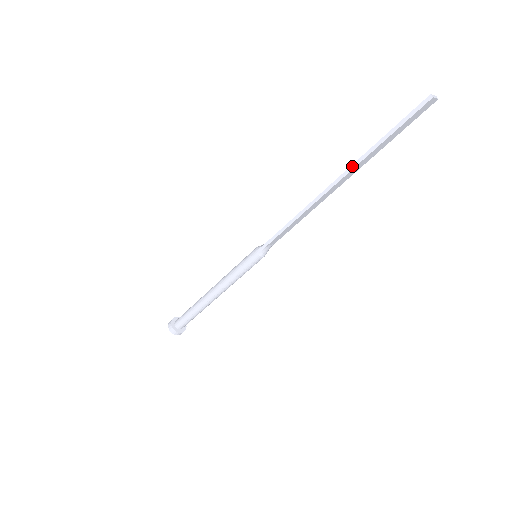
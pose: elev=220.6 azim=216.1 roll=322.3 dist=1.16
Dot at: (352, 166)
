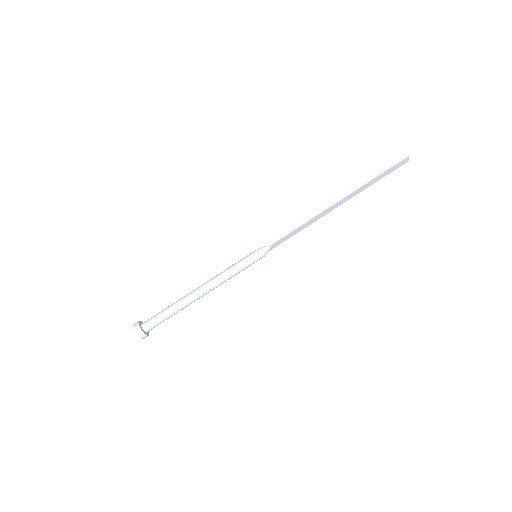
Dot at: (353, 190)
